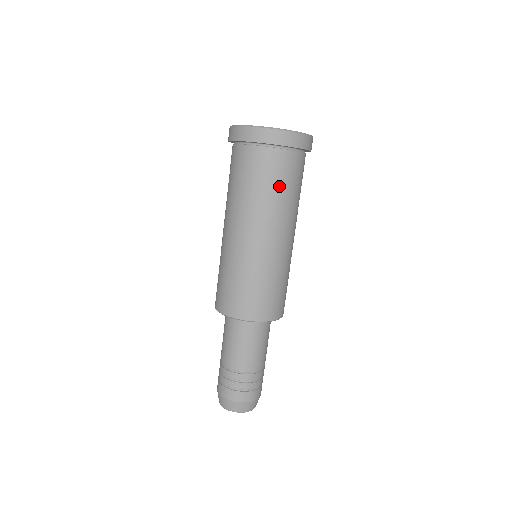
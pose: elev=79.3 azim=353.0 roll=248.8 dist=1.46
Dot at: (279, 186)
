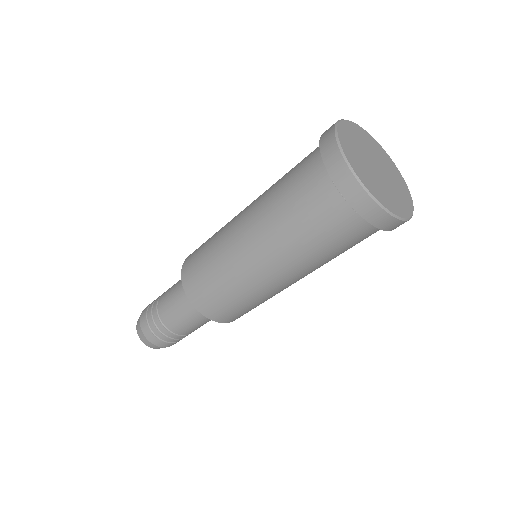
Dot at: (341, 251)
